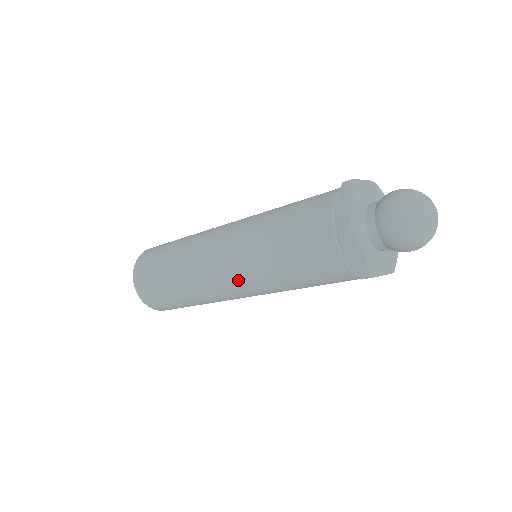
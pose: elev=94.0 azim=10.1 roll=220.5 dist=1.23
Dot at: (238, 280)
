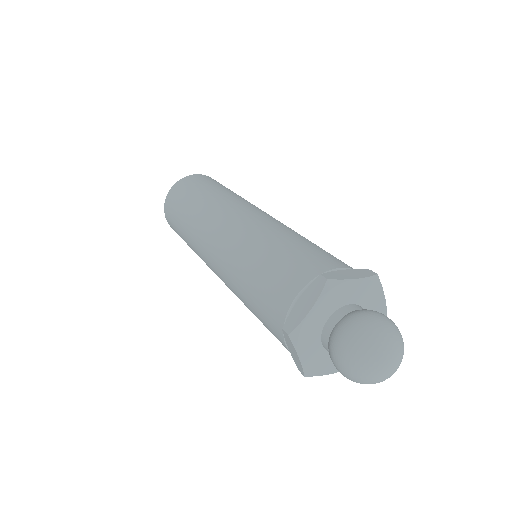
Dot at: (222, 279)
